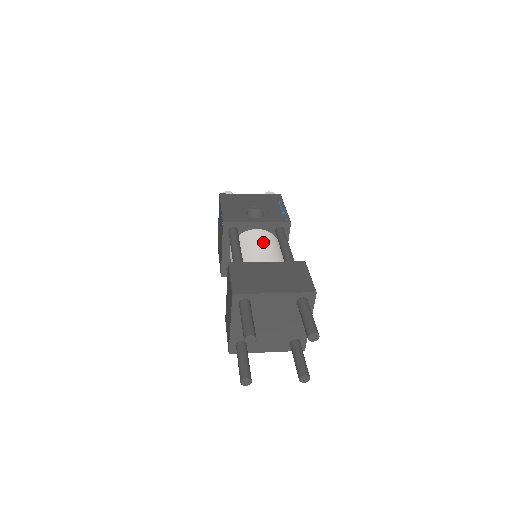
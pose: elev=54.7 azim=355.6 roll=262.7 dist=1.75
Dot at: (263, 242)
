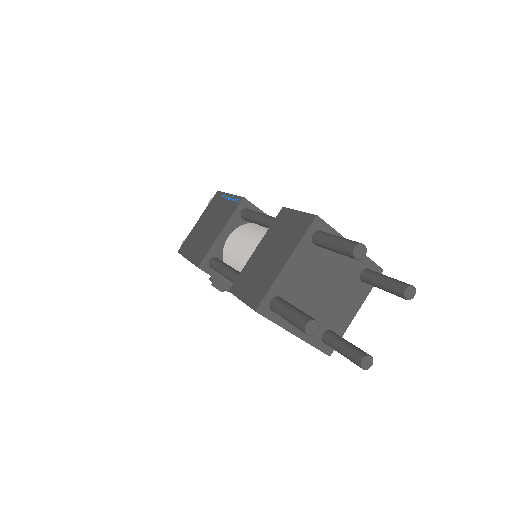
Dot at: occluded
